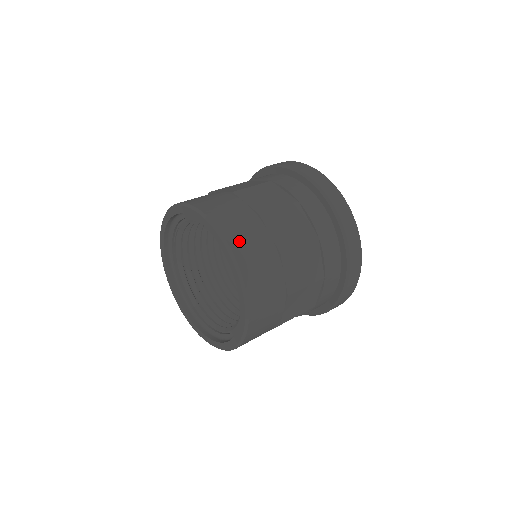
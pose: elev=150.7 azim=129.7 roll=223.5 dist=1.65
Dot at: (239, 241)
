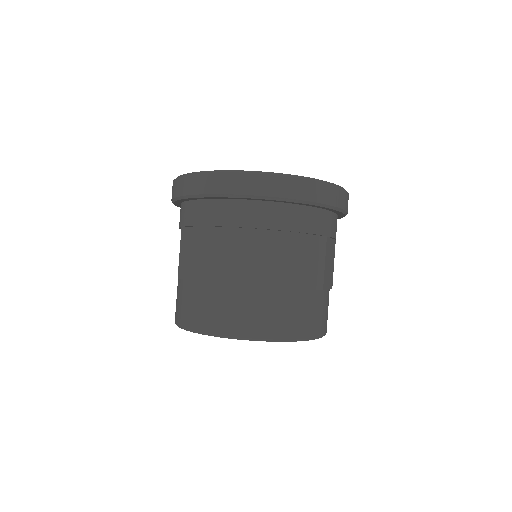
Dot at: (260, 326)
